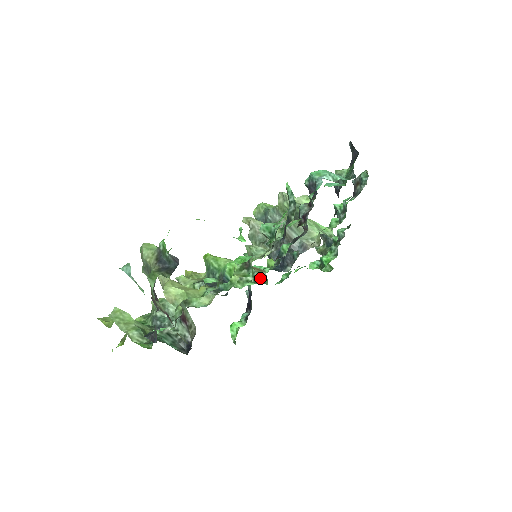
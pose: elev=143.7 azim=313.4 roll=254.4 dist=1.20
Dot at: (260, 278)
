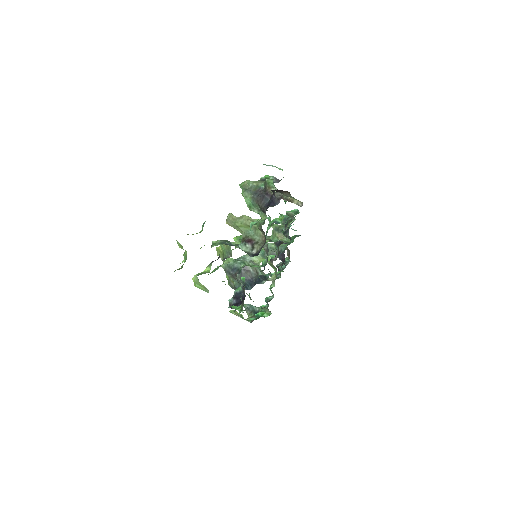
Dot at: (283, 241)
